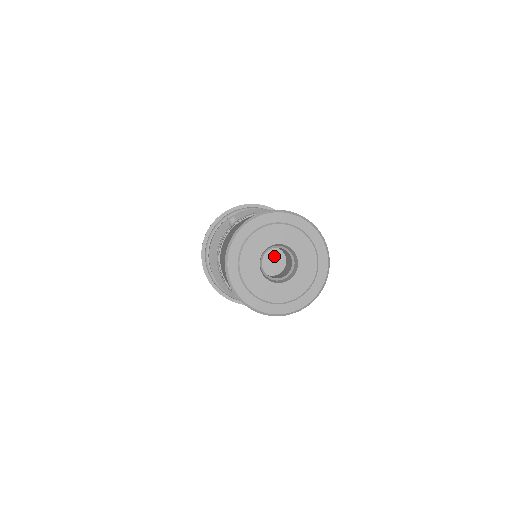
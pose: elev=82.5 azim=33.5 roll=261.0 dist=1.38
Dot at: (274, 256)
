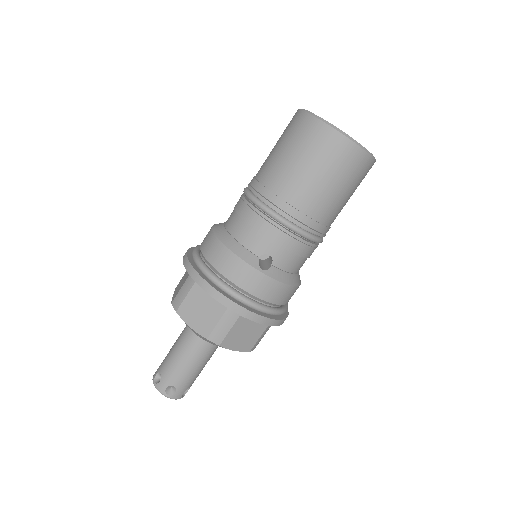
Dot at: occluded
